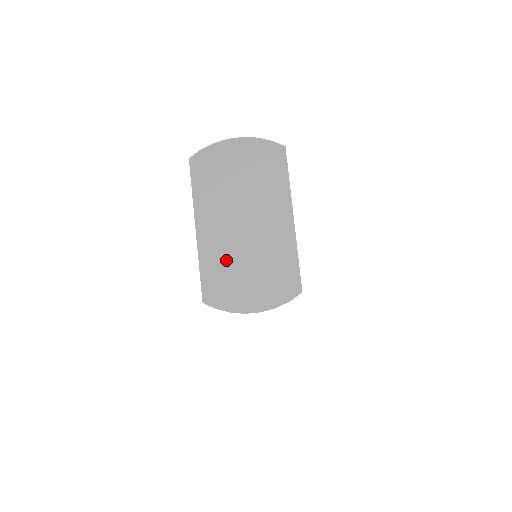
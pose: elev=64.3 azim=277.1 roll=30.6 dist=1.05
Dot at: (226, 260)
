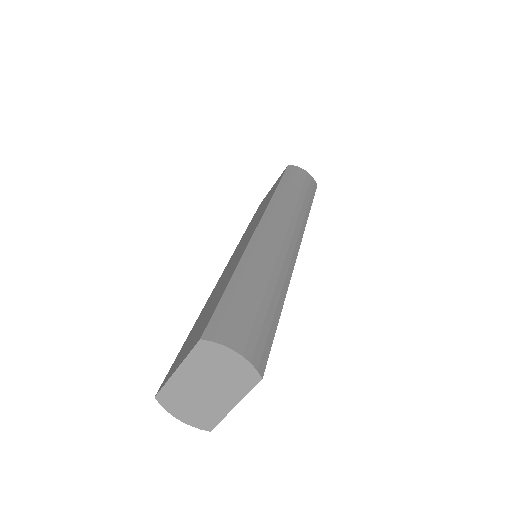
Dot at: (182, 393)
